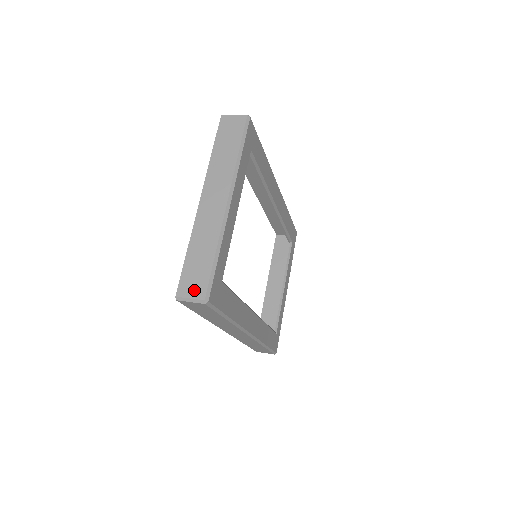
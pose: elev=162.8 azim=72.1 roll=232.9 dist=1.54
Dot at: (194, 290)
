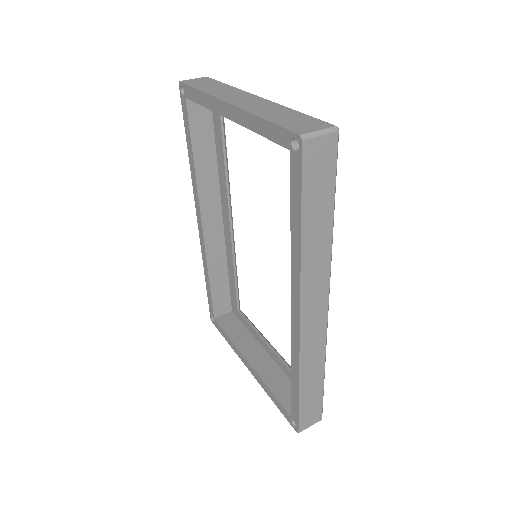
Dot at: (313, 126)
